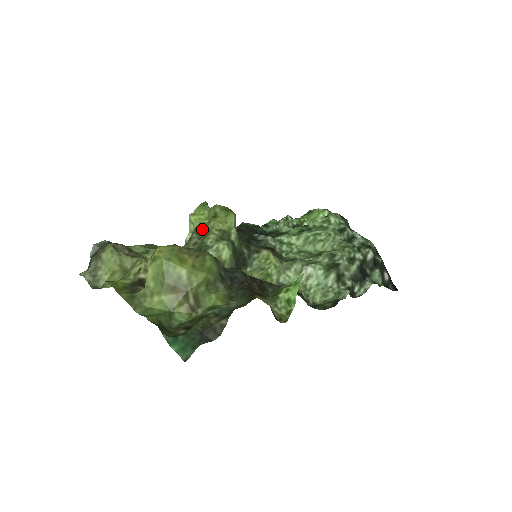
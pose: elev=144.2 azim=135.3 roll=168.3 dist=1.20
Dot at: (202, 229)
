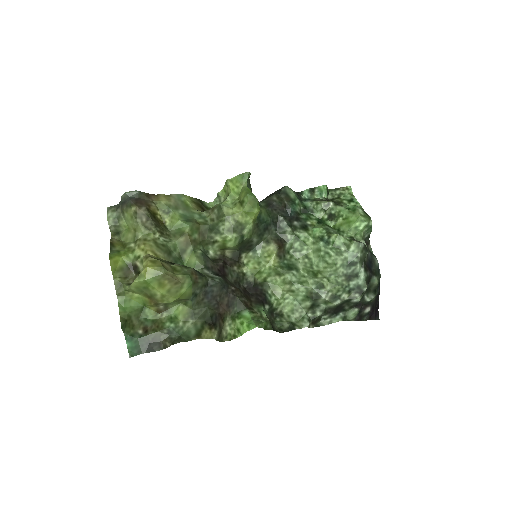
Dot at: (223, 211)
